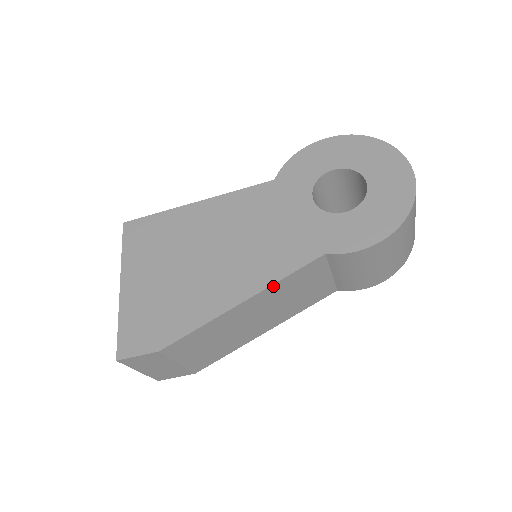
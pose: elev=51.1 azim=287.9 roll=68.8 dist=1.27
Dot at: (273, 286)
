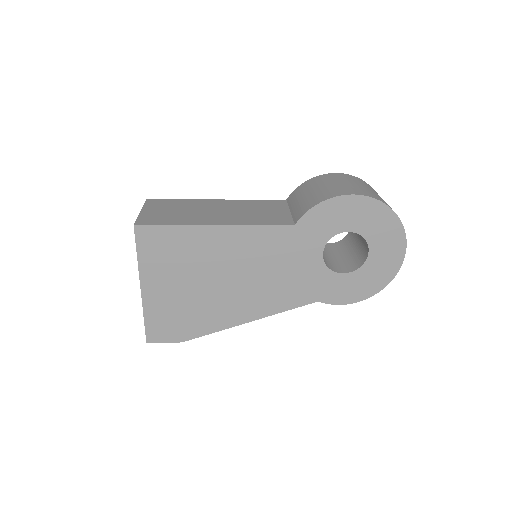
Dot at: (274, 313)
